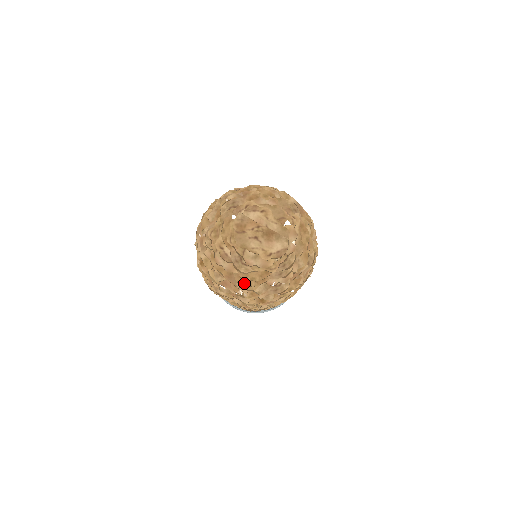
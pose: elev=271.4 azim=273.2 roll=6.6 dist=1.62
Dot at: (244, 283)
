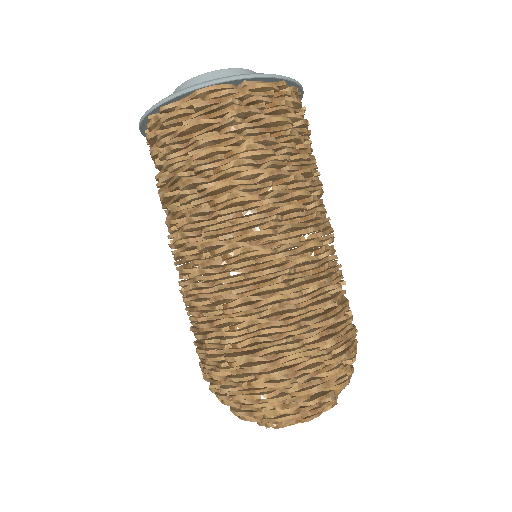
Dot at: occluded
